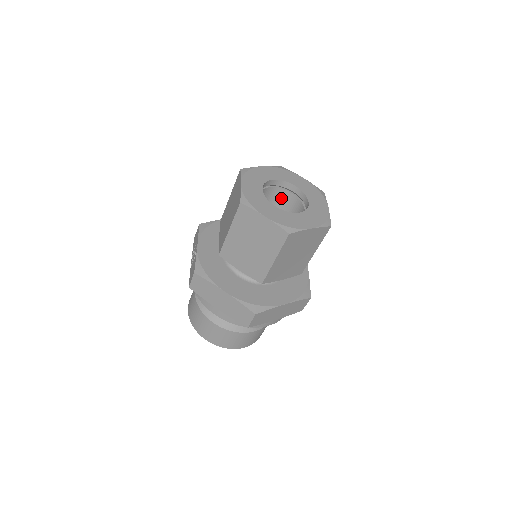
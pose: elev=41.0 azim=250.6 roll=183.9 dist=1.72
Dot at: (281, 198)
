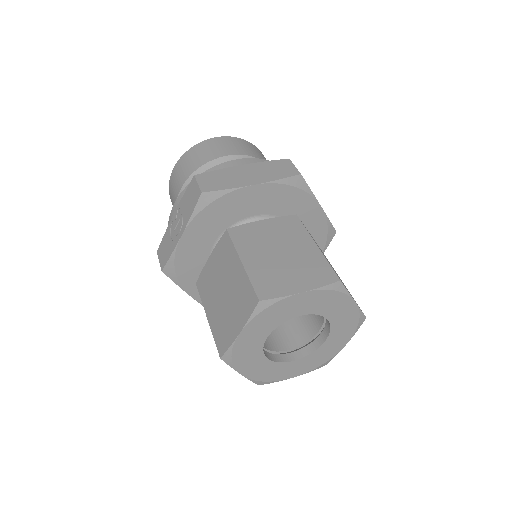
Dot at: occluded
